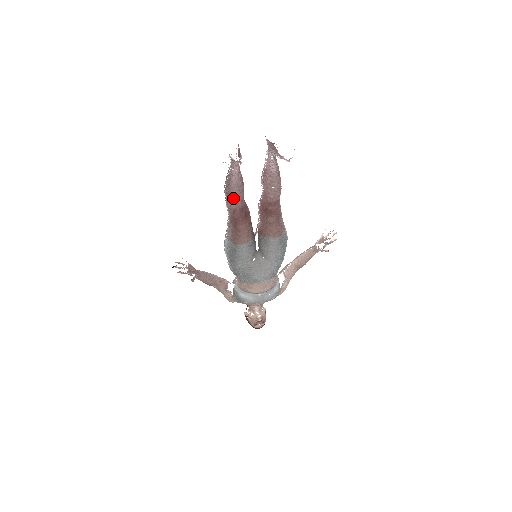
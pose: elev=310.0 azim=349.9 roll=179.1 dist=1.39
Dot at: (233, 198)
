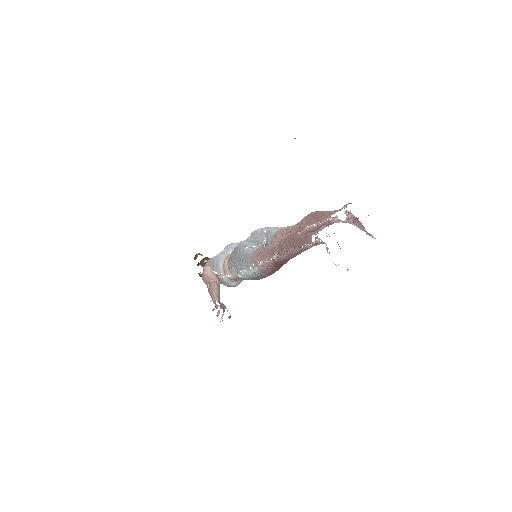
Dot at: occluded
